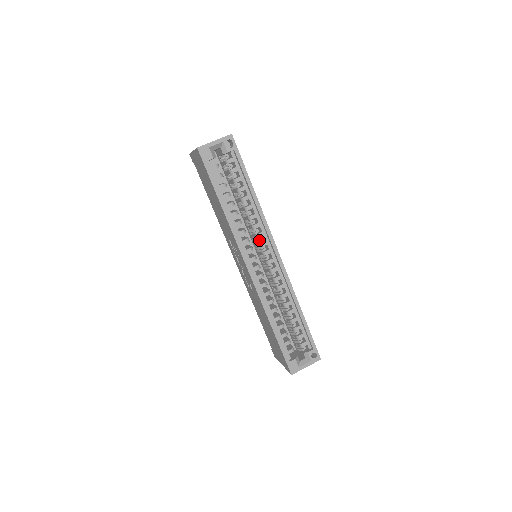
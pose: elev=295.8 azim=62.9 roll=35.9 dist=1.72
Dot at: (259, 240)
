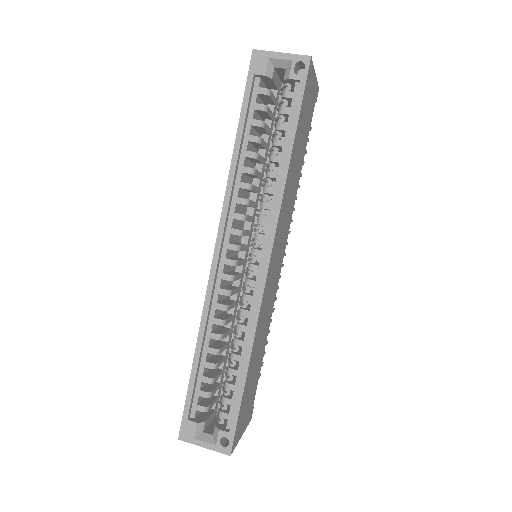
Dot at: (259, 228)
